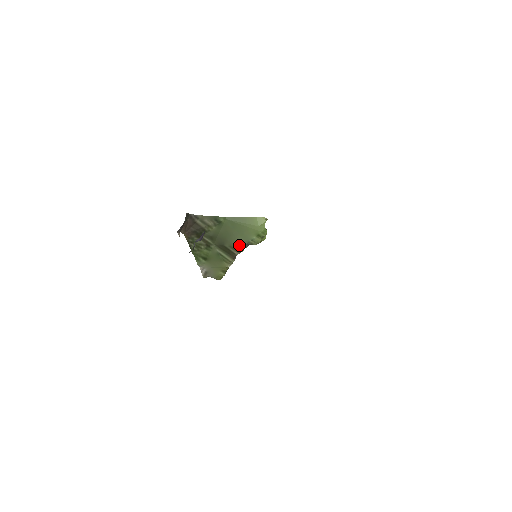
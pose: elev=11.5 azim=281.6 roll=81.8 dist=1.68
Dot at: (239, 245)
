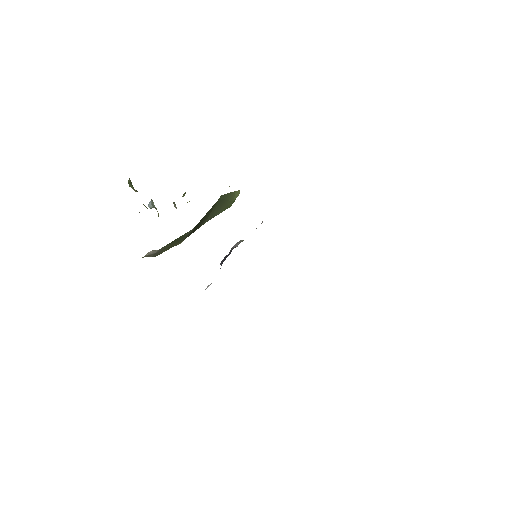
Dot at: (205, 222)
